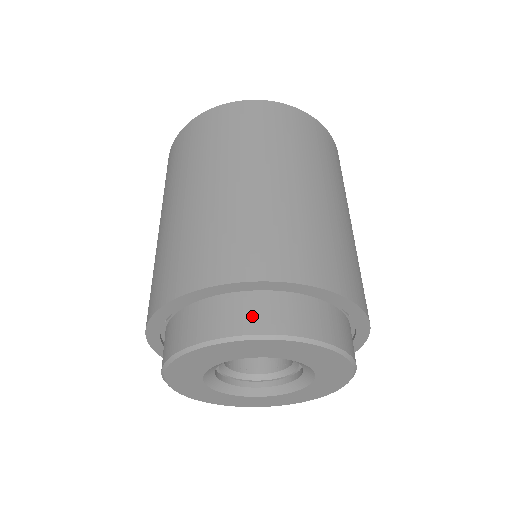
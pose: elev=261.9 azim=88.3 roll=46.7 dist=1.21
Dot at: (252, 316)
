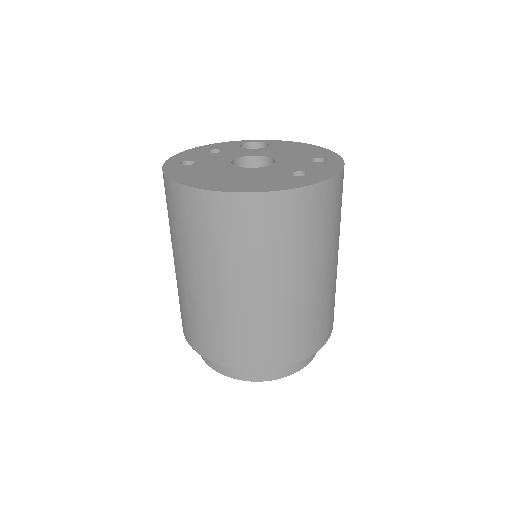
Dot at: (254, 372)
